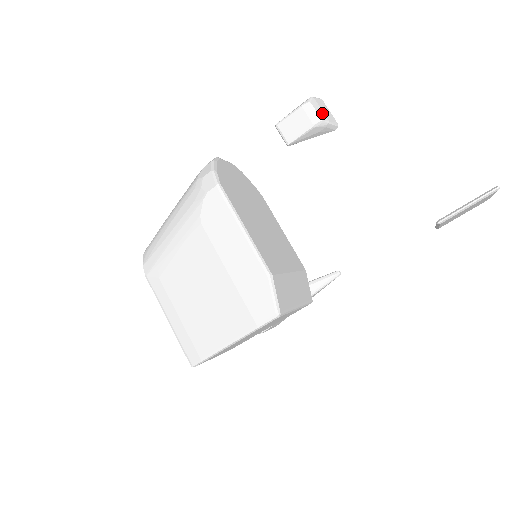
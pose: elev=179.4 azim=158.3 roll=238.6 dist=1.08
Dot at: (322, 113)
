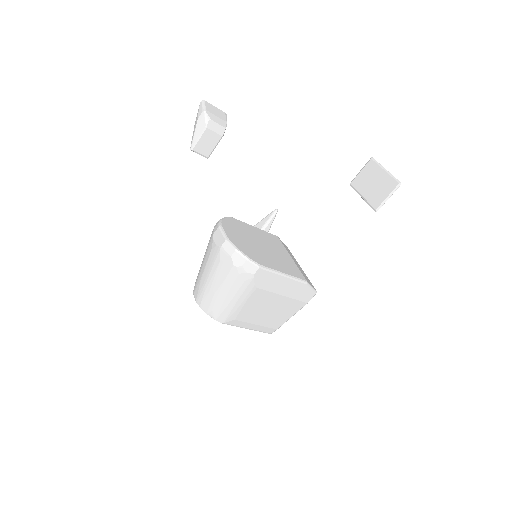
Dot at: (220, 120)
